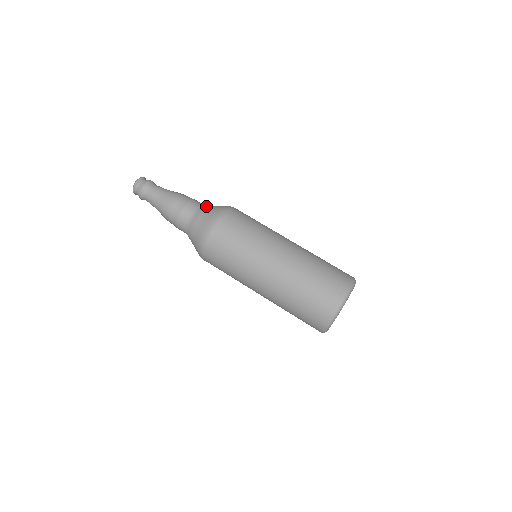
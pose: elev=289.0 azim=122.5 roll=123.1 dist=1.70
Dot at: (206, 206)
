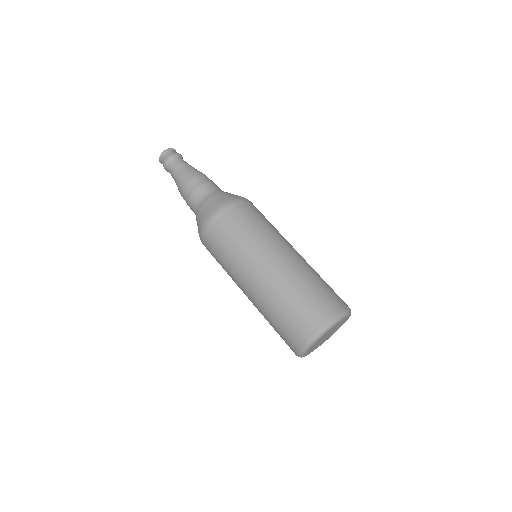
Dot at: (218, 192)
